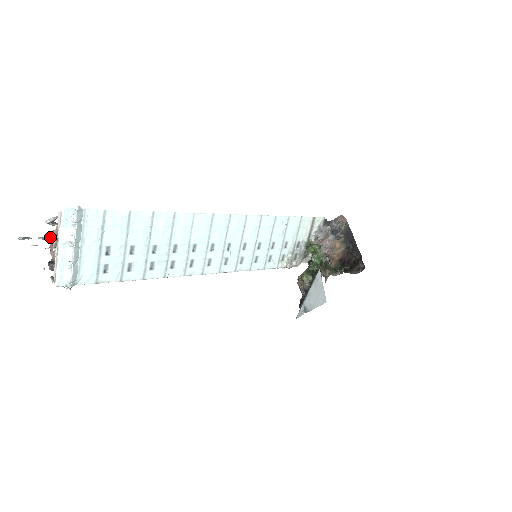
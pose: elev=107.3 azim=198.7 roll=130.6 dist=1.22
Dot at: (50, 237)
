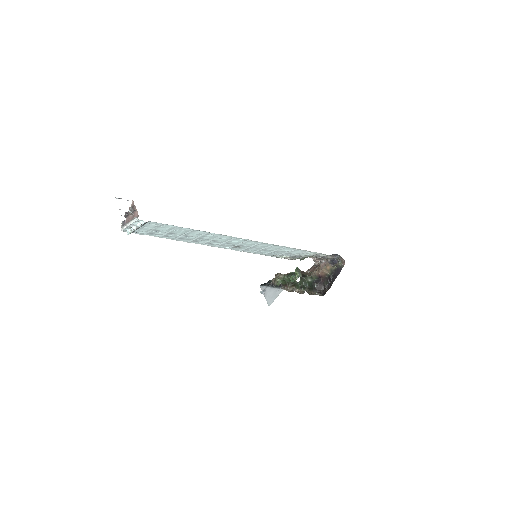
Dot at: (131, 206)
